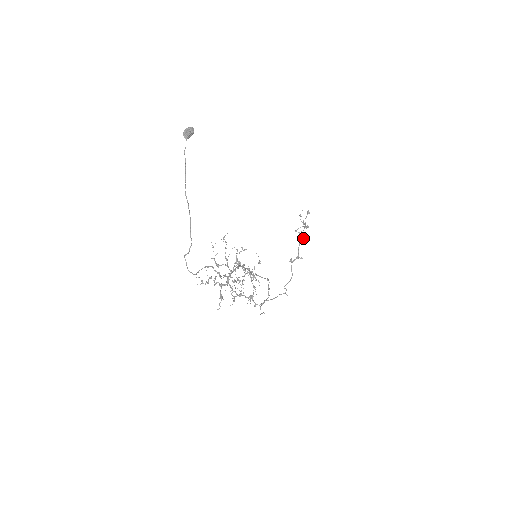
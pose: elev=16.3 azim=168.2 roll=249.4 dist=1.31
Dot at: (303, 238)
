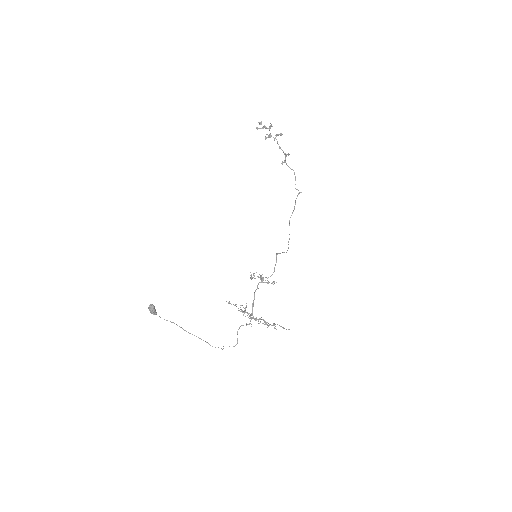
Dot at: occluded
